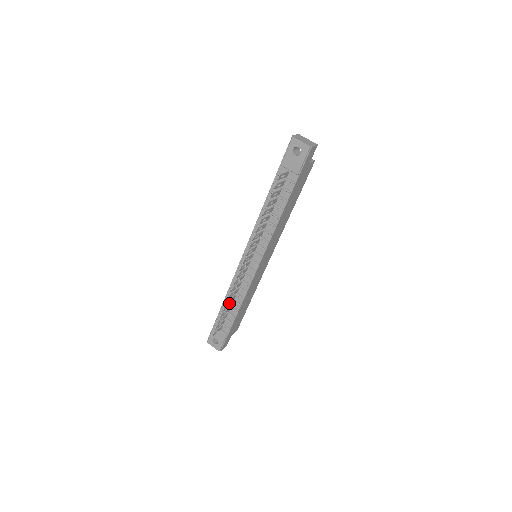
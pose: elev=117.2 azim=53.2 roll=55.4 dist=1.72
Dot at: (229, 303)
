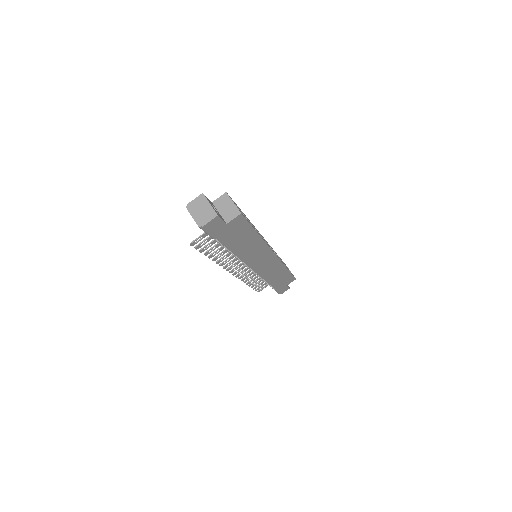
Dot at: (257, 278)
